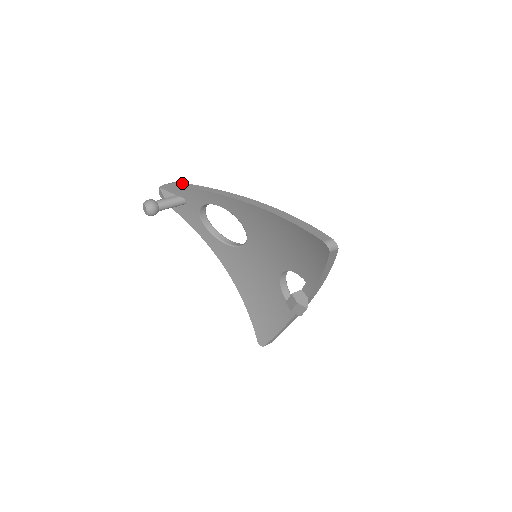
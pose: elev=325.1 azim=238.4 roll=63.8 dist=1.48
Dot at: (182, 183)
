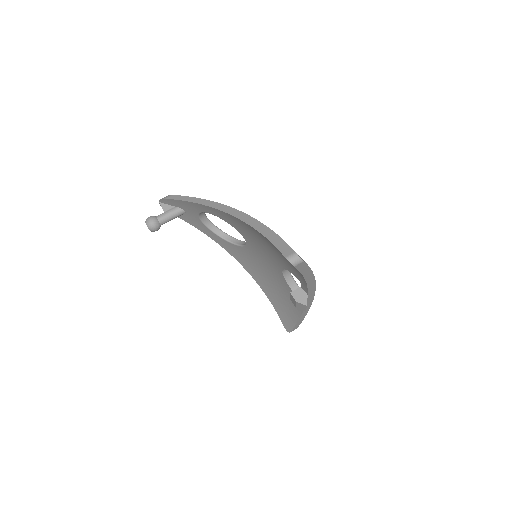
Dot at: (175, 196)
